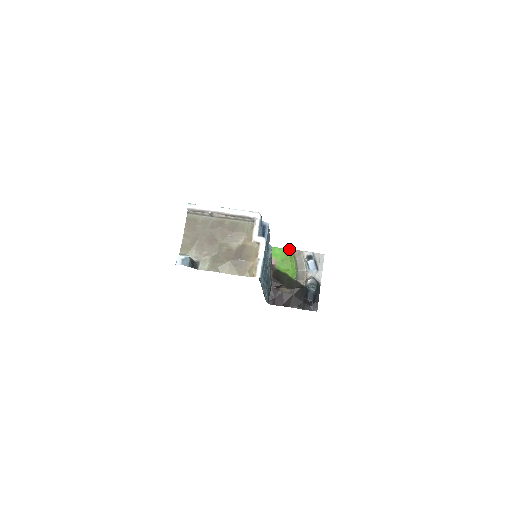
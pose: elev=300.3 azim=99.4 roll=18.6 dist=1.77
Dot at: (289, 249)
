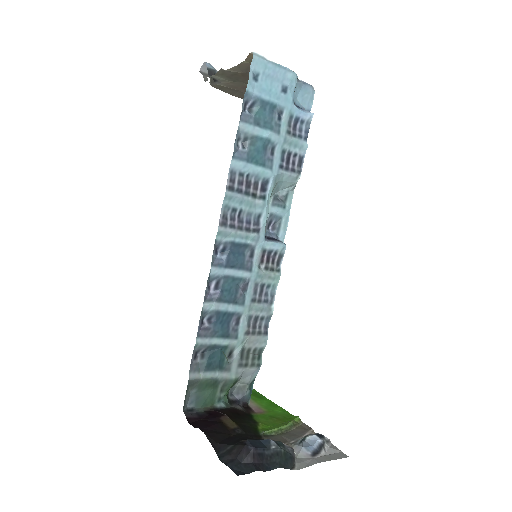
Dot at: (298, 416)
